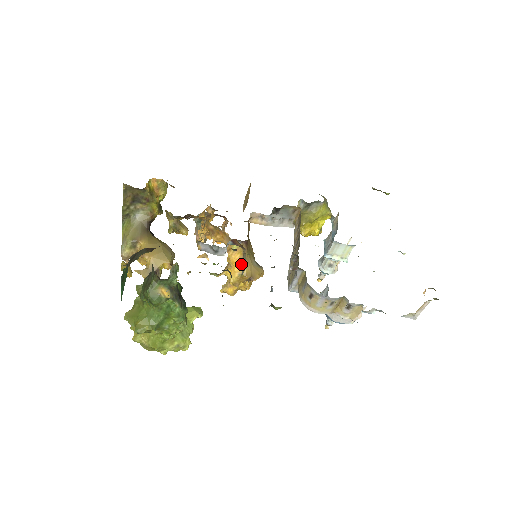
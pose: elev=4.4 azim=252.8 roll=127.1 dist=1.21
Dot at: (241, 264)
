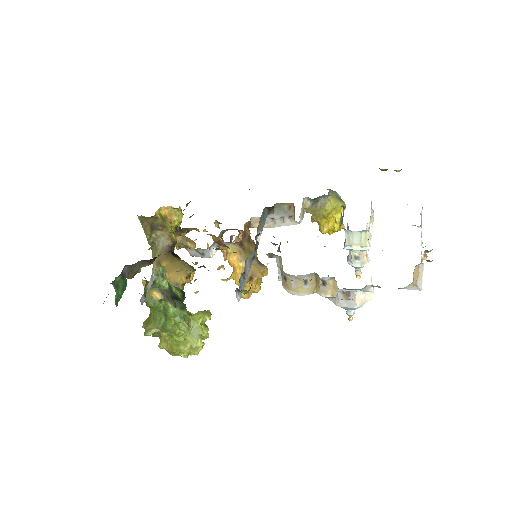
Dot at: (240, 265)
